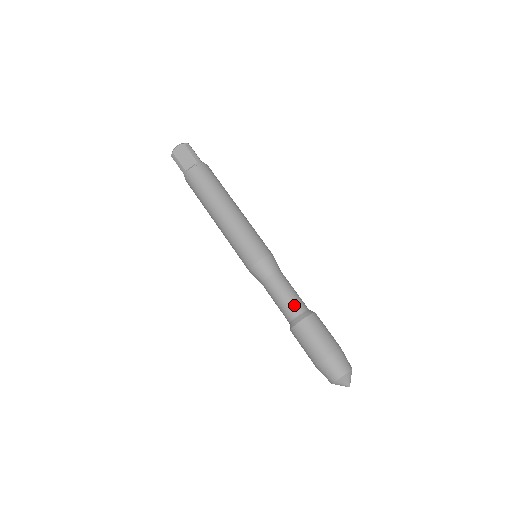
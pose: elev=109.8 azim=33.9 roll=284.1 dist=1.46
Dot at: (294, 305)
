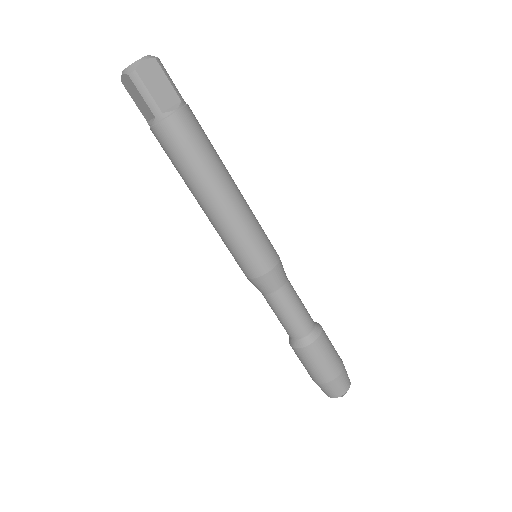
Dot at: (307, 320)
